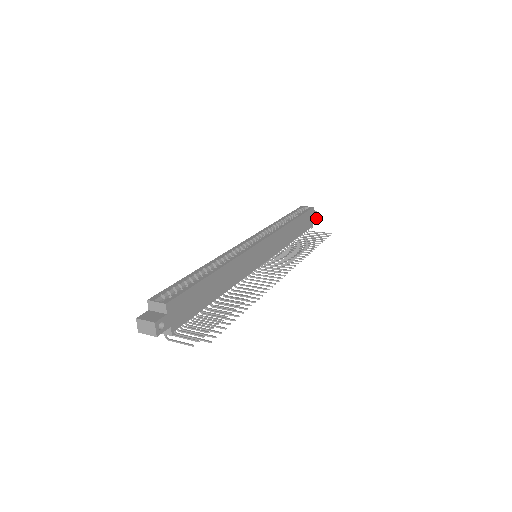
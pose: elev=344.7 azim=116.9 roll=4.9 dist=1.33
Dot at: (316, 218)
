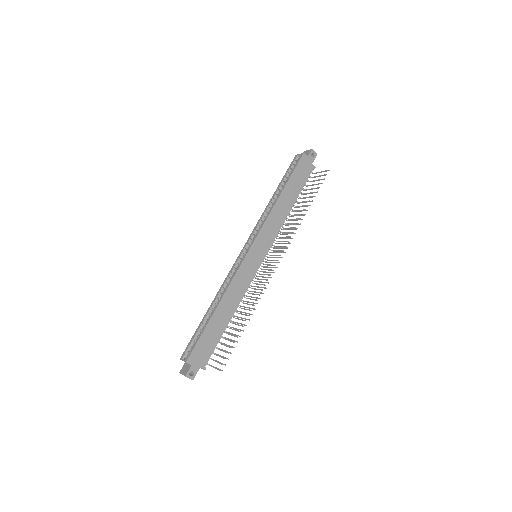
Dot at: (315, 155)
